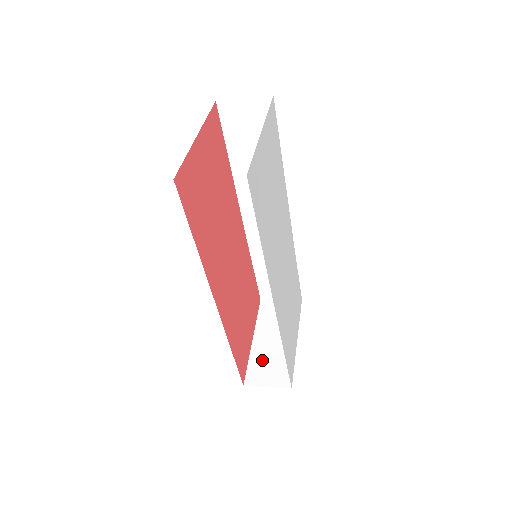
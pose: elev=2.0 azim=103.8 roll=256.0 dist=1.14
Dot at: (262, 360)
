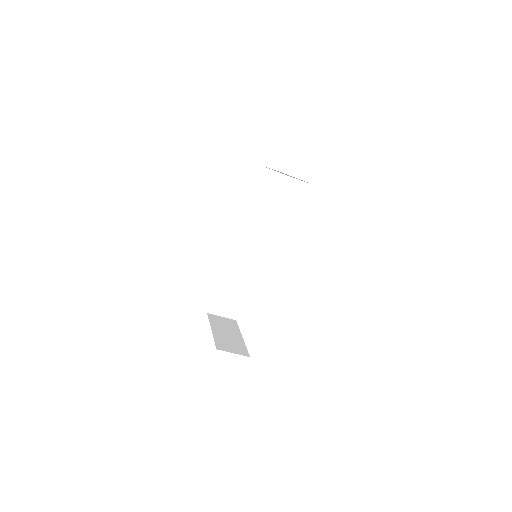
Dot at: (223, 340)
